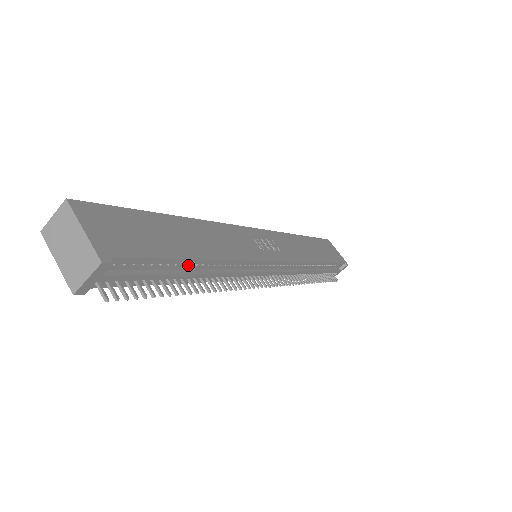
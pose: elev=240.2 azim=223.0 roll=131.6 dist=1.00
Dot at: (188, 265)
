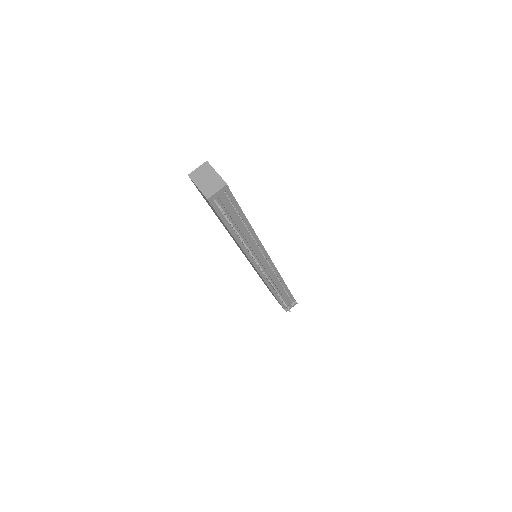
Dot at: (242, 221)
